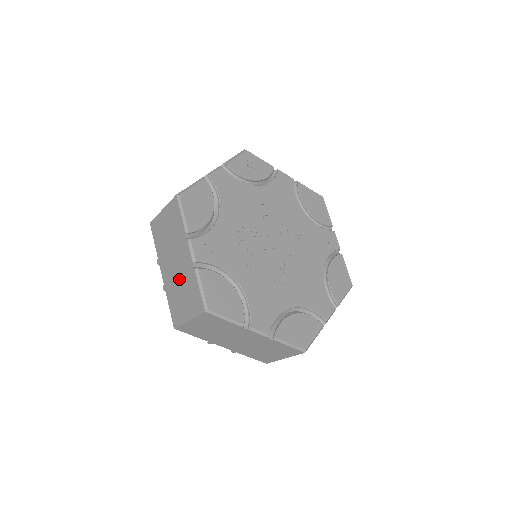
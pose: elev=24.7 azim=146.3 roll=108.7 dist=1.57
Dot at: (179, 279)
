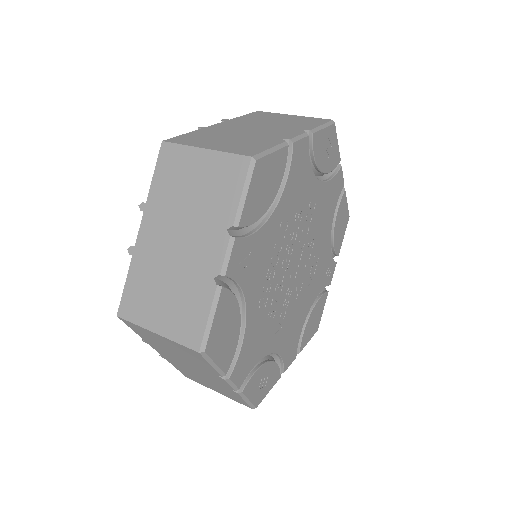
Dot at: (174, 268)
